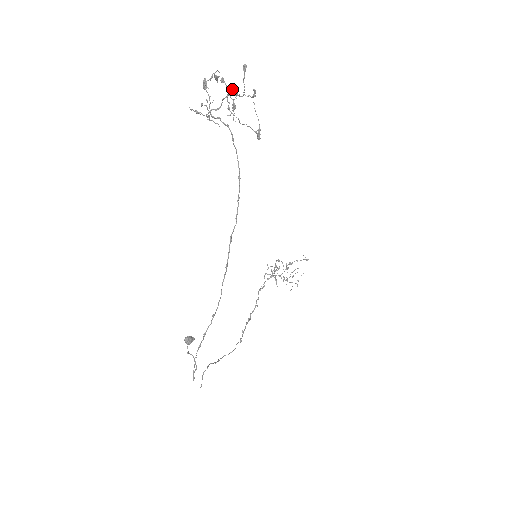
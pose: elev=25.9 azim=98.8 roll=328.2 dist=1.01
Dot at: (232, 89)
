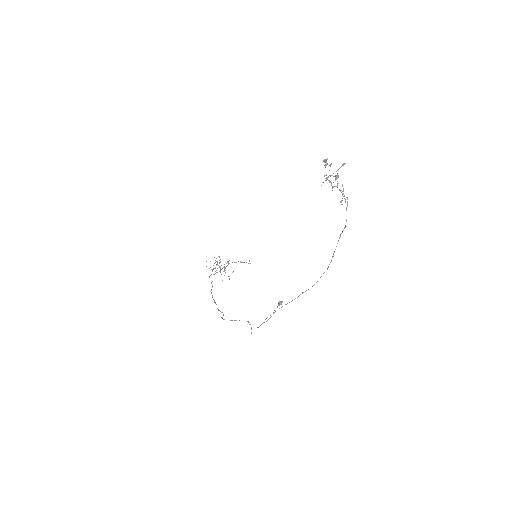
Dot at: occluded
